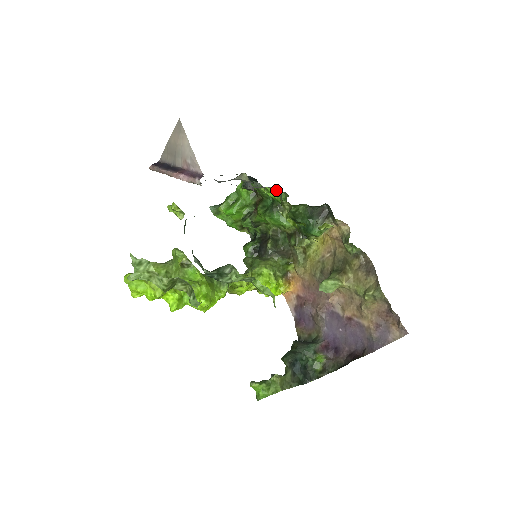
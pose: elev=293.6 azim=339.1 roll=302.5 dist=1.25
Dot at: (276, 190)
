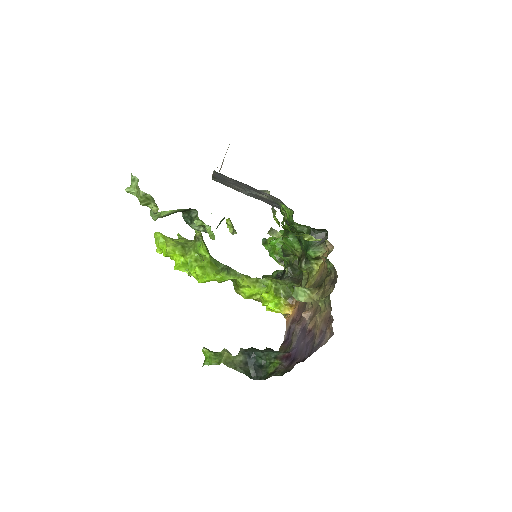
Dot at: (288, 208)
